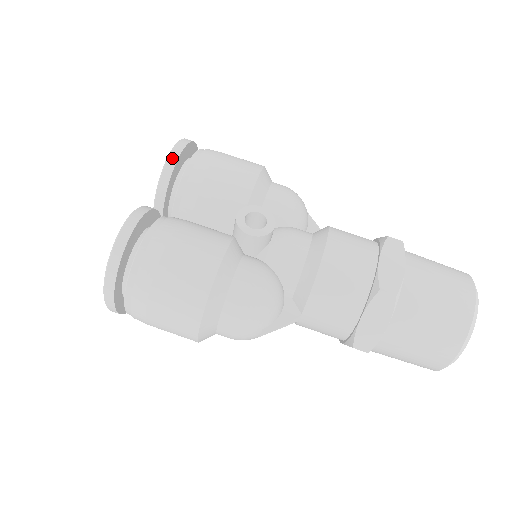
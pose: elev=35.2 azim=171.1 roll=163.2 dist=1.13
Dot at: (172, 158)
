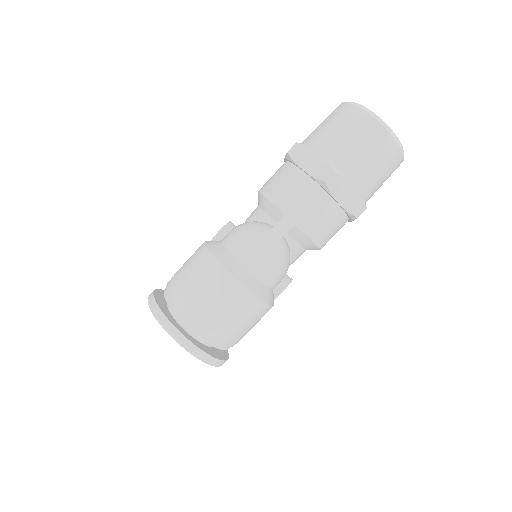
Dot at: occluded
